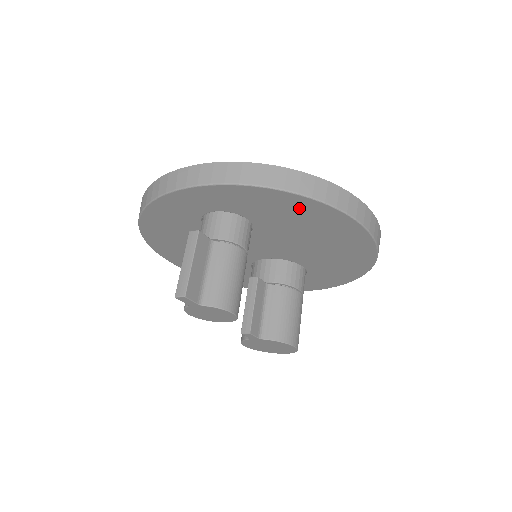
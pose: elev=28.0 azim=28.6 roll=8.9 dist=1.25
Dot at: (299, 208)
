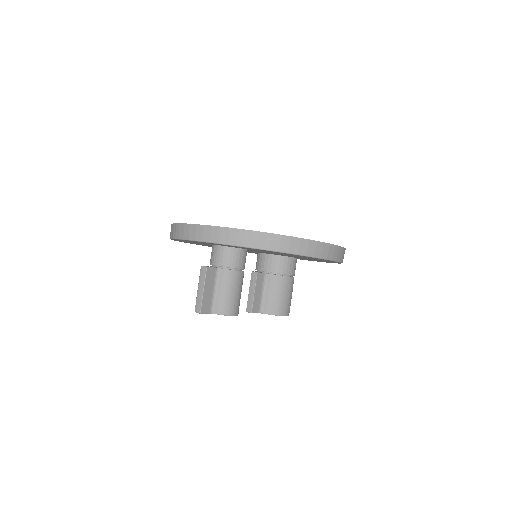
Dot at: occluded
